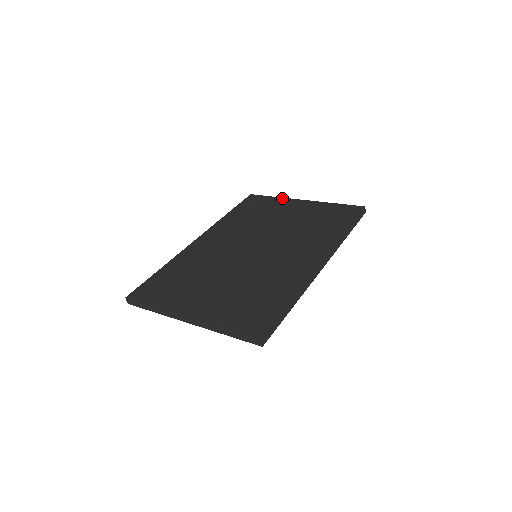
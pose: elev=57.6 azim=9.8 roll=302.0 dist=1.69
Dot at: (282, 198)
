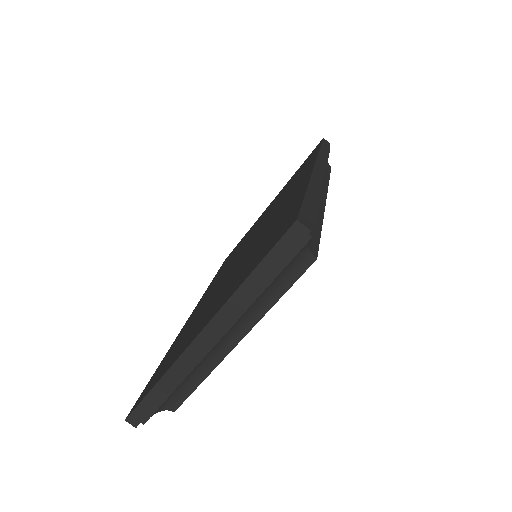
Dot at: (252, 226)
